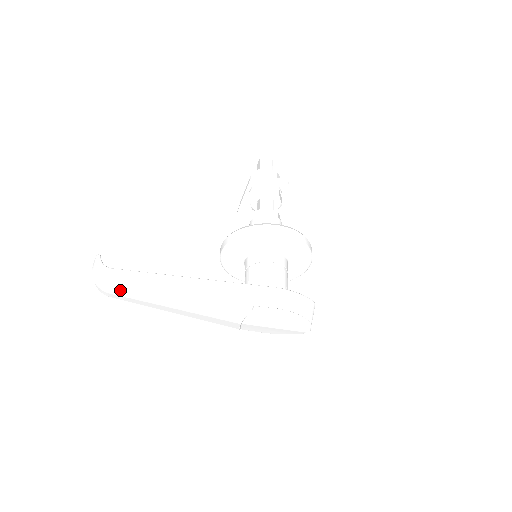
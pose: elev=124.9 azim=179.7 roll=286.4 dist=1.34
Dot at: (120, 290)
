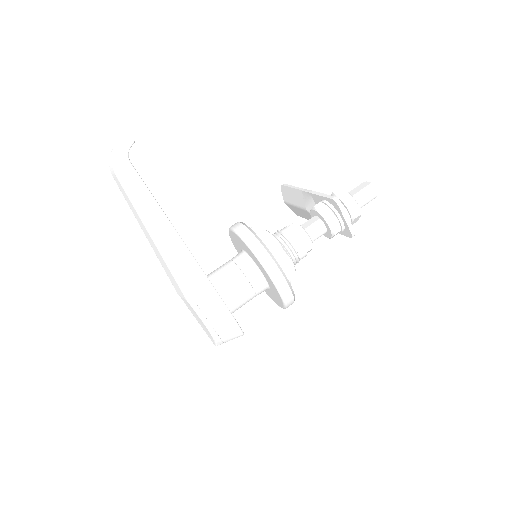
Dot at: (120, 184)
